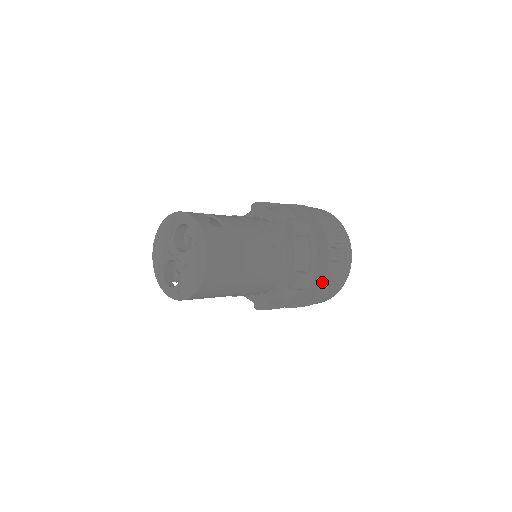
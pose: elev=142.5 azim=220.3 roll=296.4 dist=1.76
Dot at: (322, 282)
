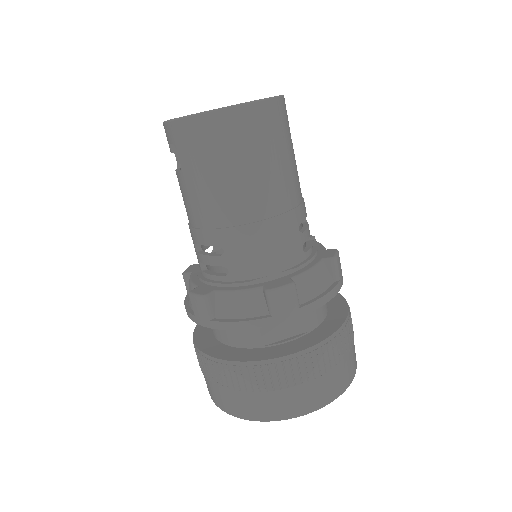
Dot at: (293, 352)
